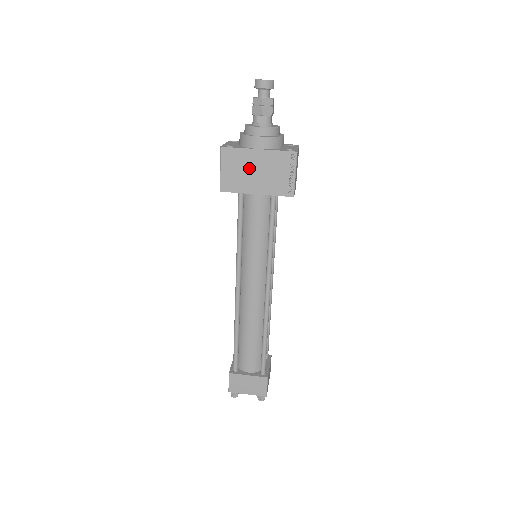
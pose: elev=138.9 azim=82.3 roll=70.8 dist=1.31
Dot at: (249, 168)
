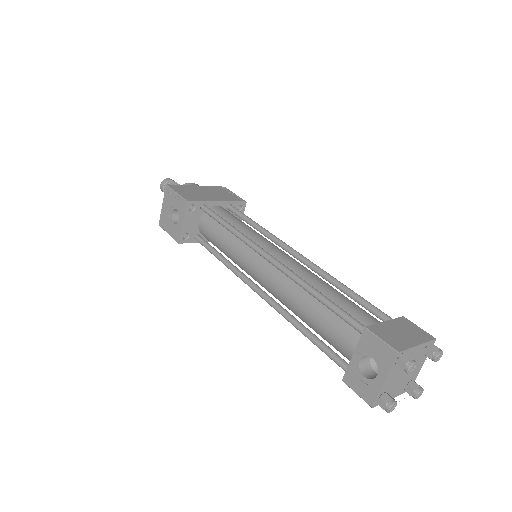
Dot at: (199, 192)
